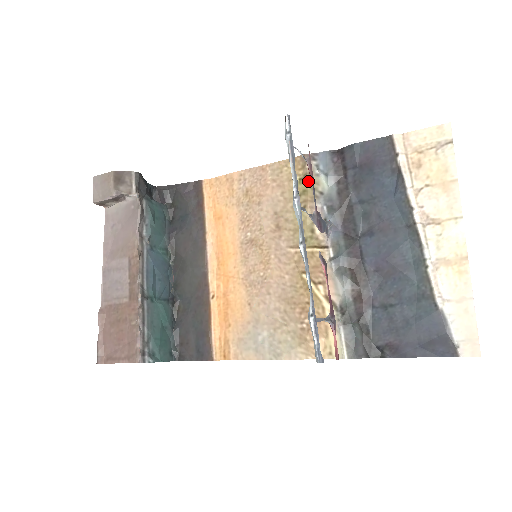
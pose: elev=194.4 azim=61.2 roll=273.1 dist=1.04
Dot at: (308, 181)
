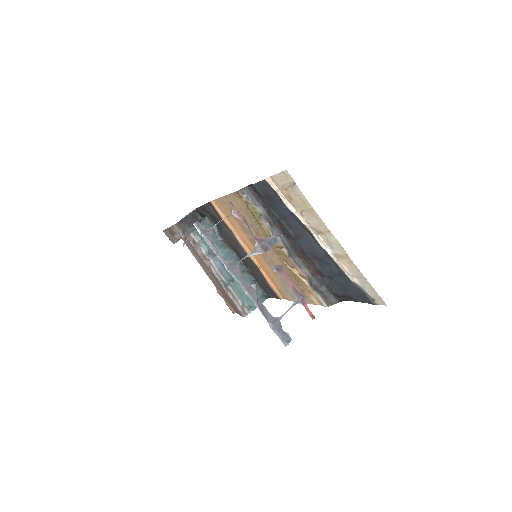
Dot at: (250, 208)
